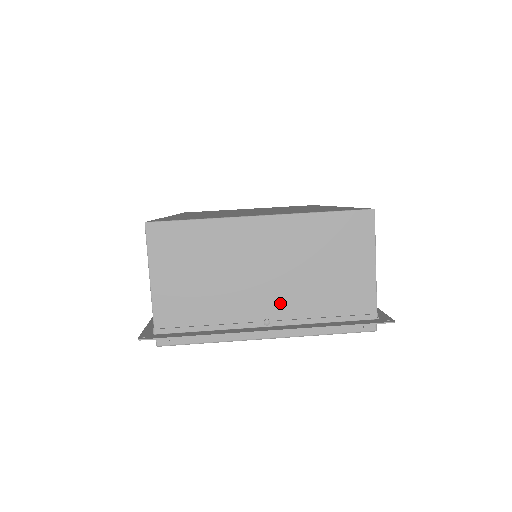
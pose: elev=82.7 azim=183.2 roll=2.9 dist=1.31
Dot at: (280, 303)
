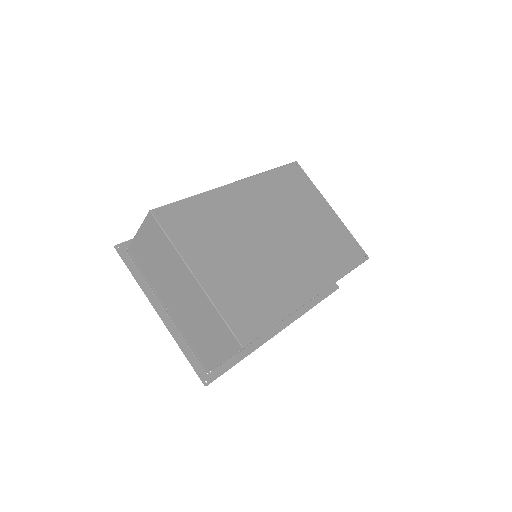
Dot at: (177, 312)
